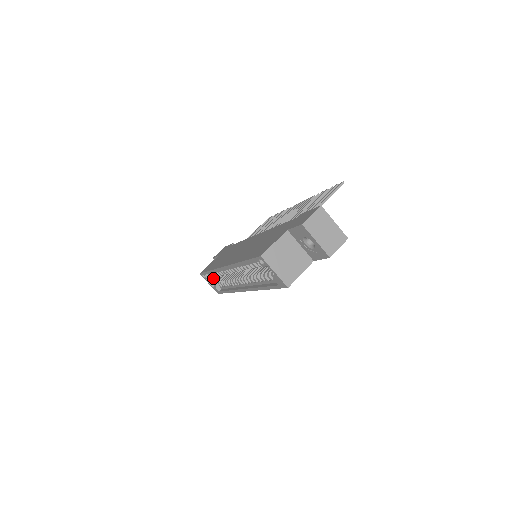
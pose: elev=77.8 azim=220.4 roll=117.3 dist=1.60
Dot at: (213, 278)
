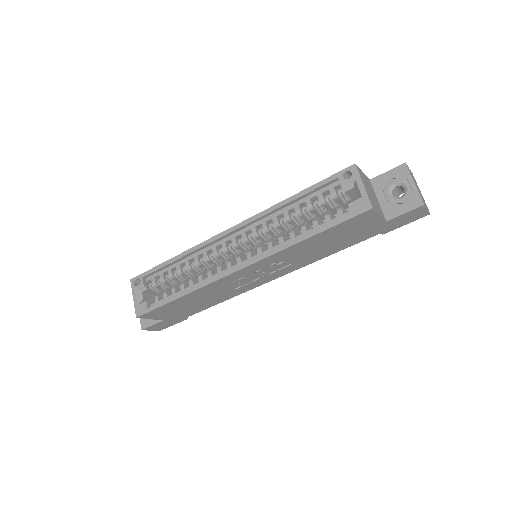
Dot at: (145, 293)
